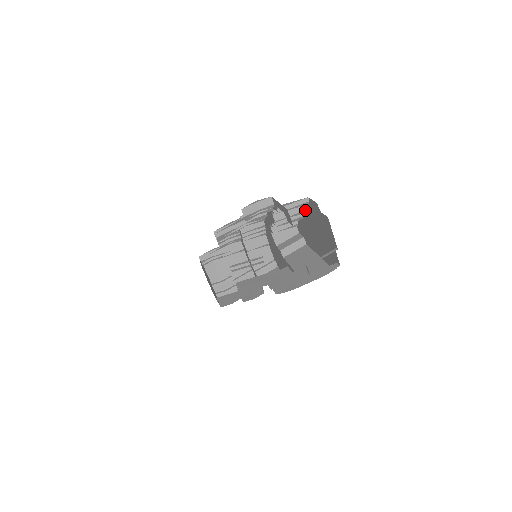
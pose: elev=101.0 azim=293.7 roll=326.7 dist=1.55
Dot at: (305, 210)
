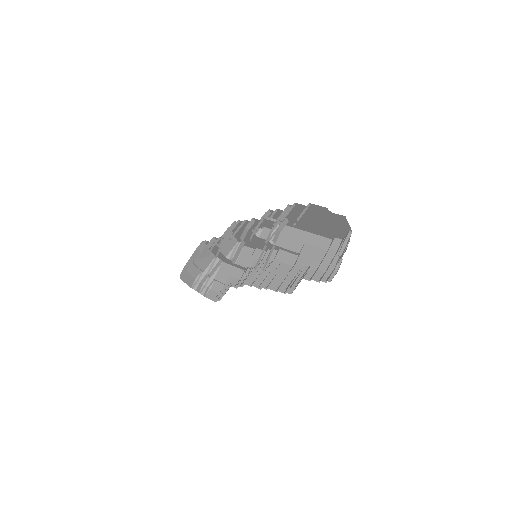
Dot at: (296, 208)
